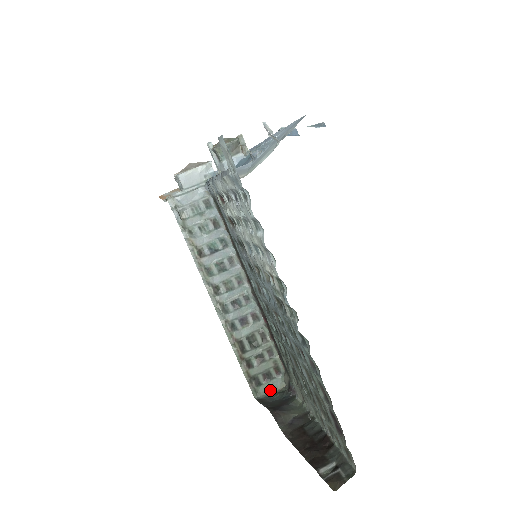
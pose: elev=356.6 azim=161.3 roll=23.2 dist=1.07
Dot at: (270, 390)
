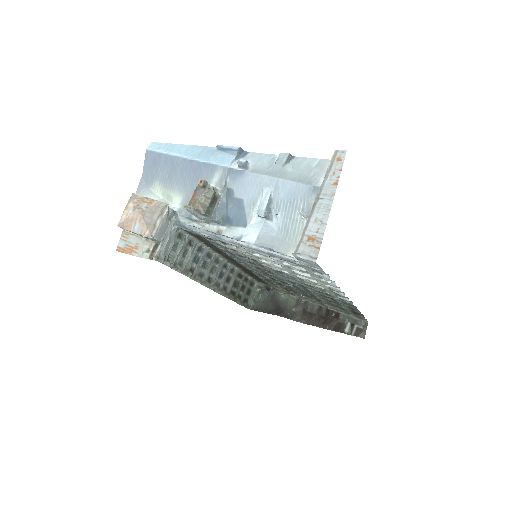
Dot at: (253, 297)
